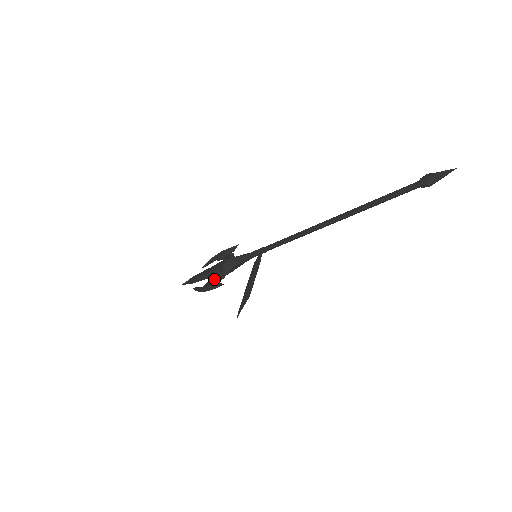
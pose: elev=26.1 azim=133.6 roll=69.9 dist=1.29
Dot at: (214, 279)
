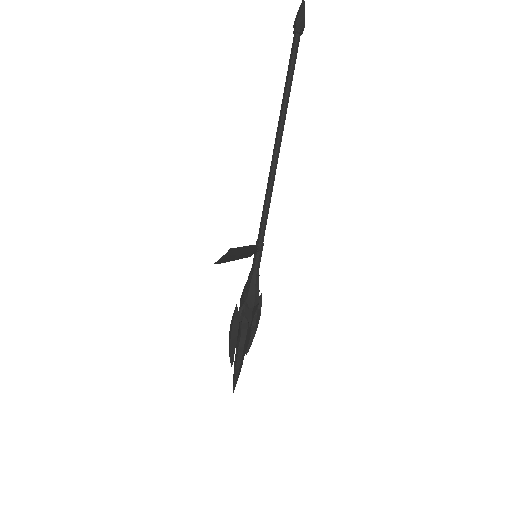
Dot at: occluded
